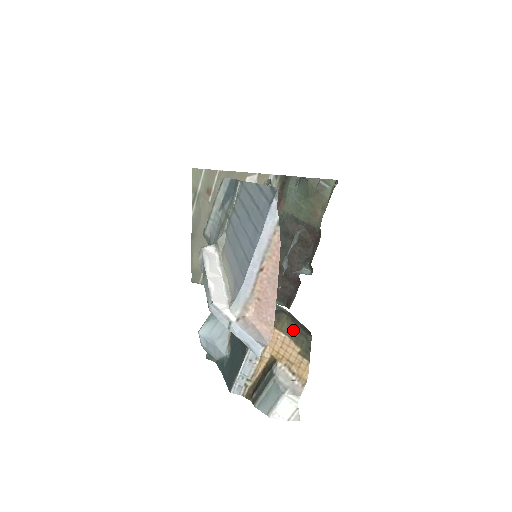
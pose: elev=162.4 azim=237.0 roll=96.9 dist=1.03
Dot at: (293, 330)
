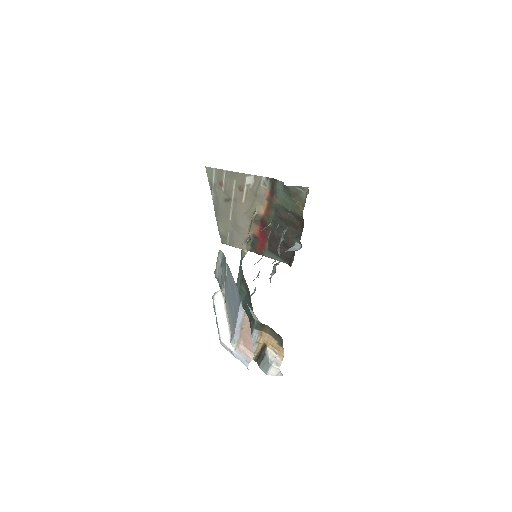
Dot at: (272, 333)
